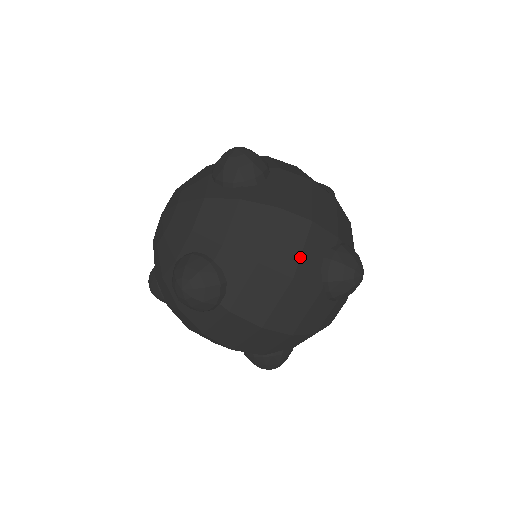
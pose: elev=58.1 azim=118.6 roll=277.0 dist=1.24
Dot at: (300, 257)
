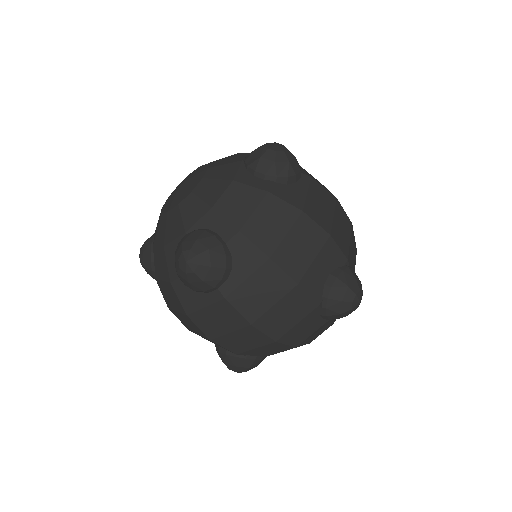
Dot at: (310, 266)
